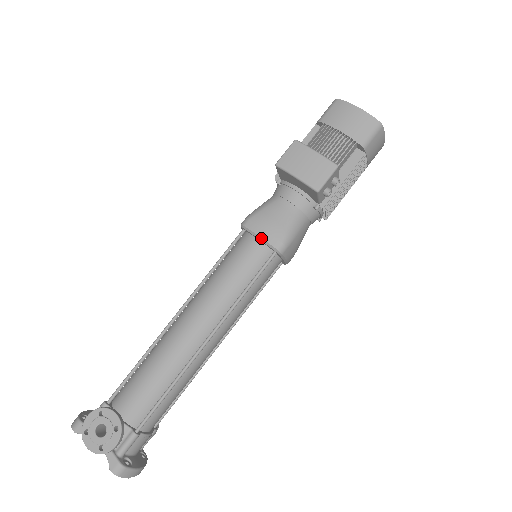
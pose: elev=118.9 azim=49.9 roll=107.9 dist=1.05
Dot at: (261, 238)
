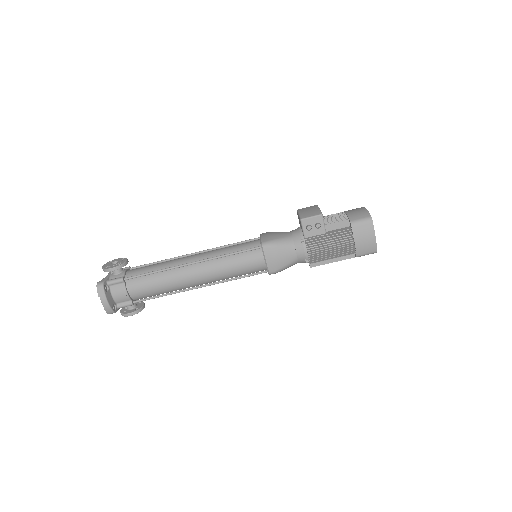
Dot at: (261, 237)
